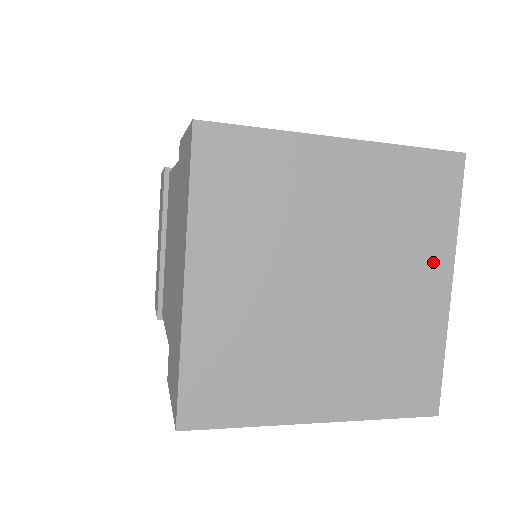
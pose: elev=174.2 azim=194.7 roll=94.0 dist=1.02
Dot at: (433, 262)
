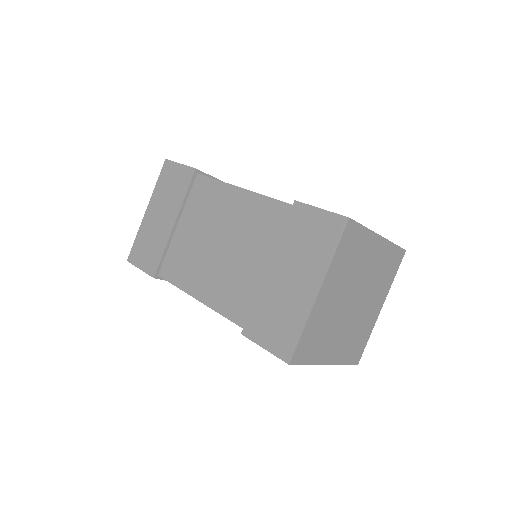
Dot at: (382, 296)
